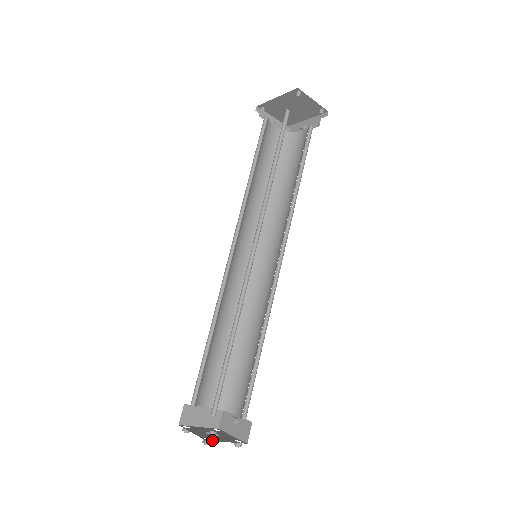
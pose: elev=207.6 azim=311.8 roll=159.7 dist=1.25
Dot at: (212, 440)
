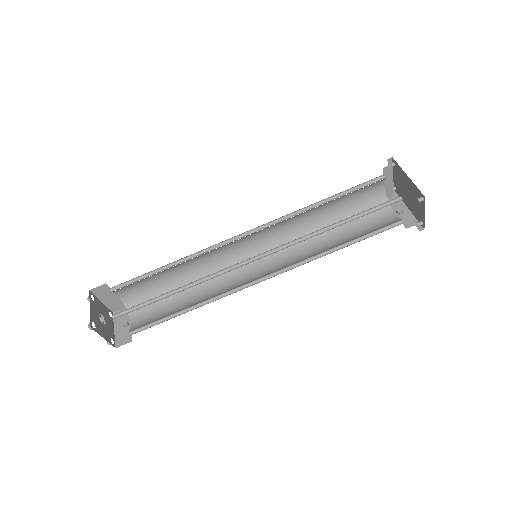
Dot at: (95, 329)
